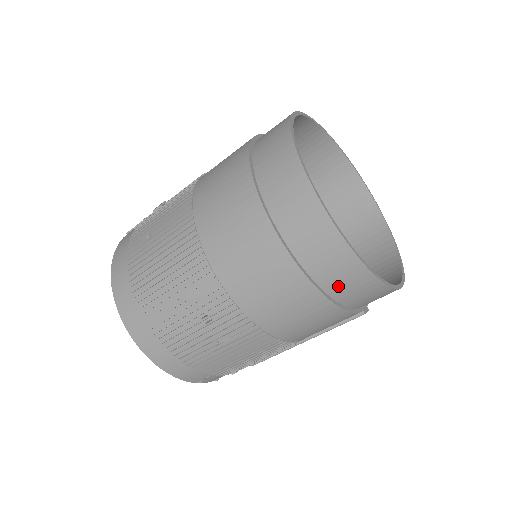
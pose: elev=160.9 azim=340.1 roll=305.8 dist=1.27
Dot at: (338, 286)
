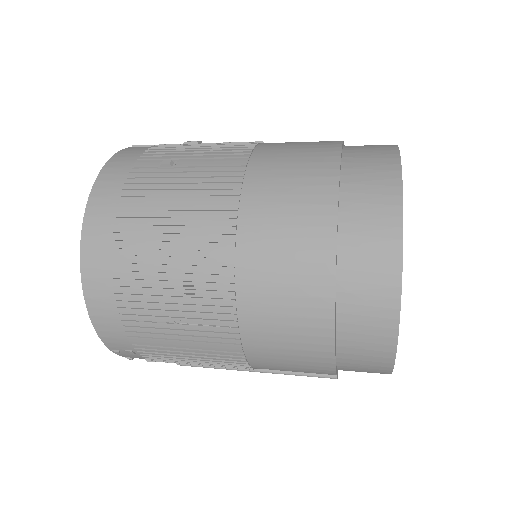
Dot at: (354, 338)
